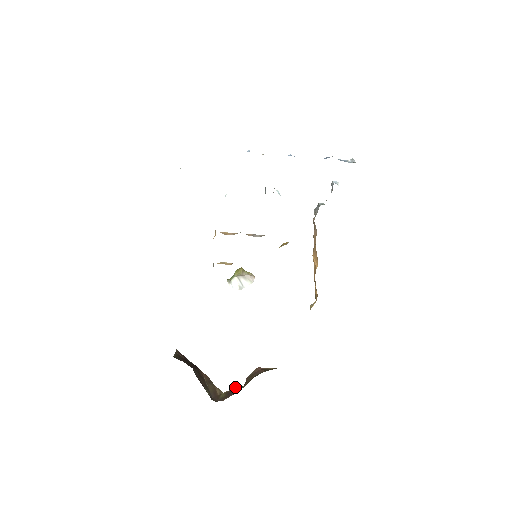
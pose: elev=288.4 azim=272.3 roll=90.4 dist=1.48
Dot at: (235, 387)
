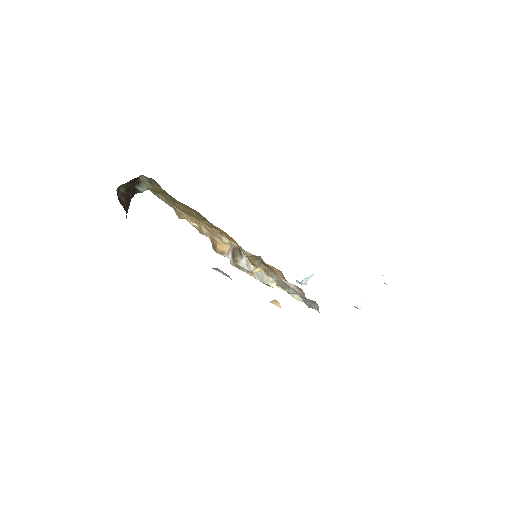
Dot at: occluded
